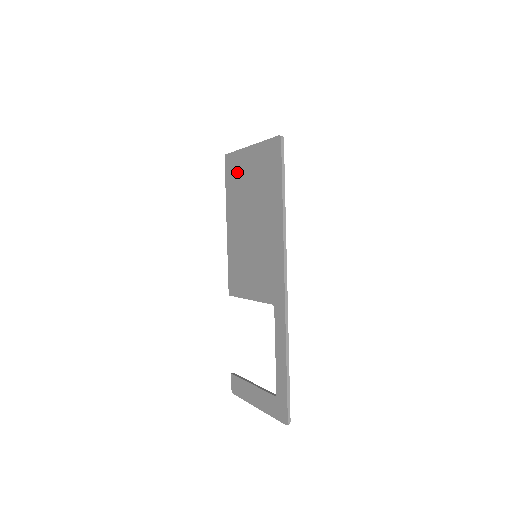
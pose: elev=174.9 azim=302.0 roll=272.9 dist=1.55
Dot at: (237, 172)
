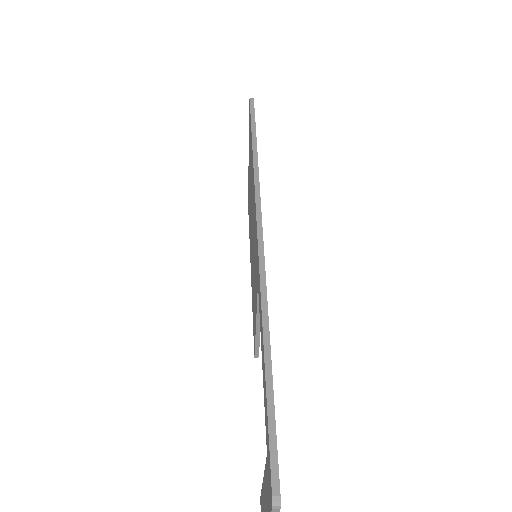
Dot at: occluded
